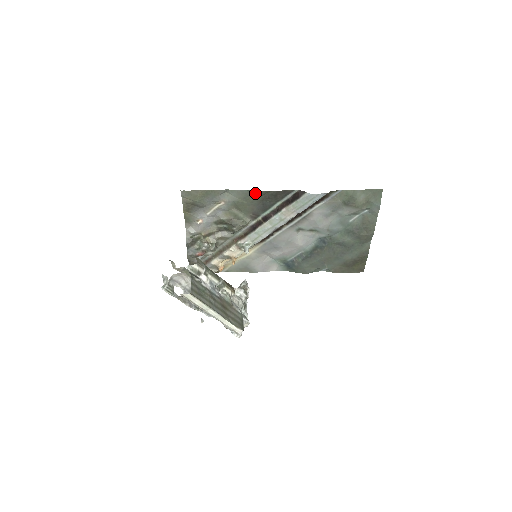
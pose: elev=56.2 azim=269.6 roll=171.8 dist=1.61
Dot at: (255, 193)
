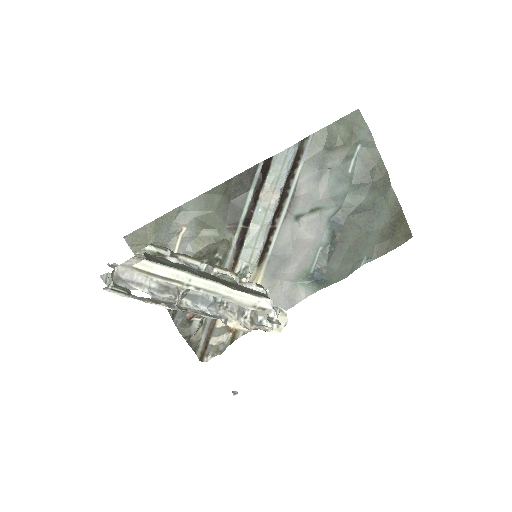
Dot at: (215, 193)
